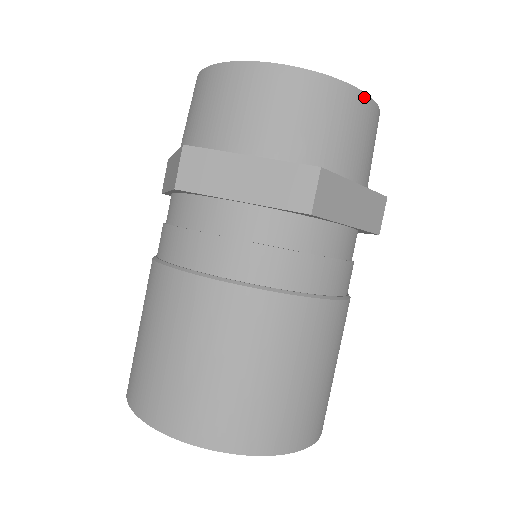
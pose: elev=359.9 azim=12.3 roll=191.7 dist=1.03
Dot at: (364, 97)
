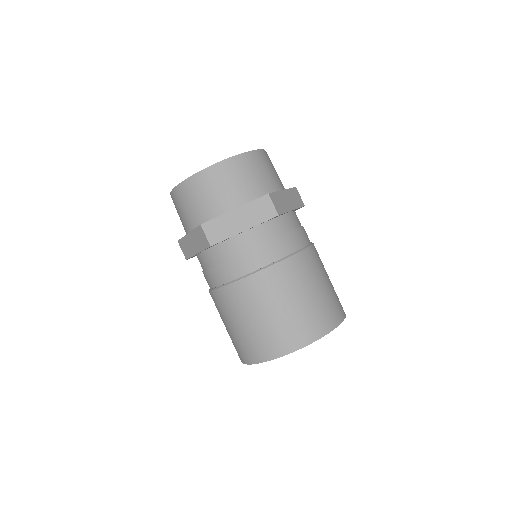
Dot at: (211, 168)
